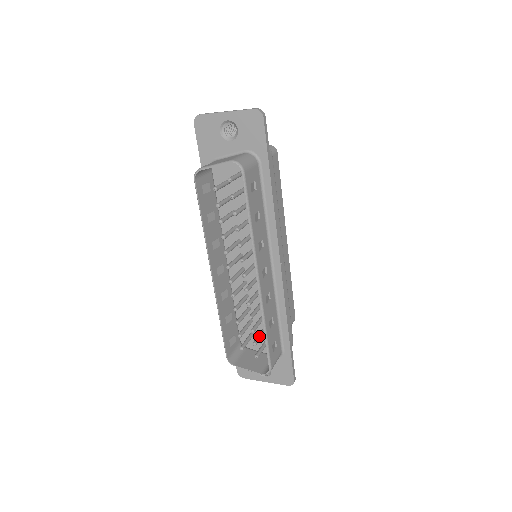
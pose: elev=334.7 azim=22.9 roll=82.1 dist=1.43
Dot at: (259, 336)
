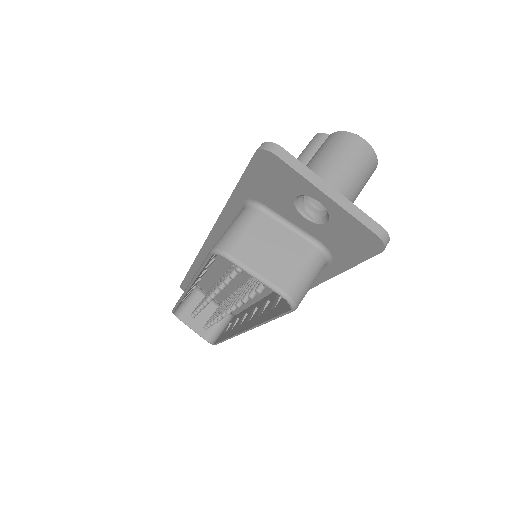
Dot at: occluded
